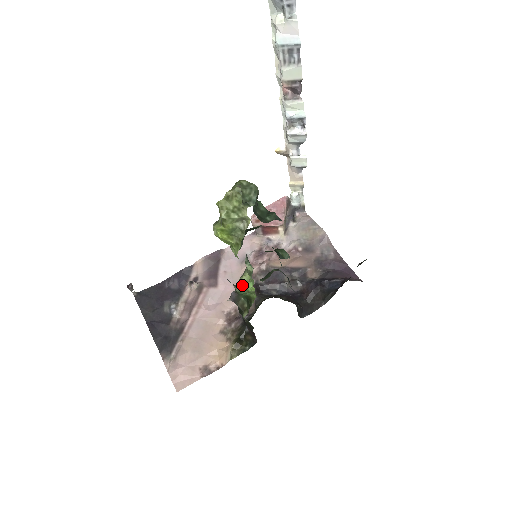
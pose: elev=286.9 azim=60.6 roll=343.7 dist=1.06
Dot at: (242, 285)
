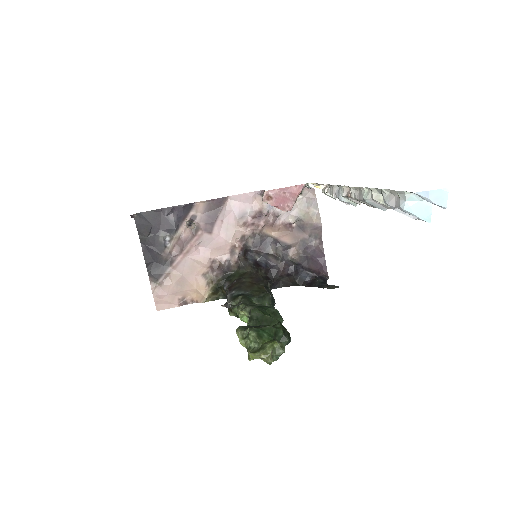
Dot at: (239, 315)
